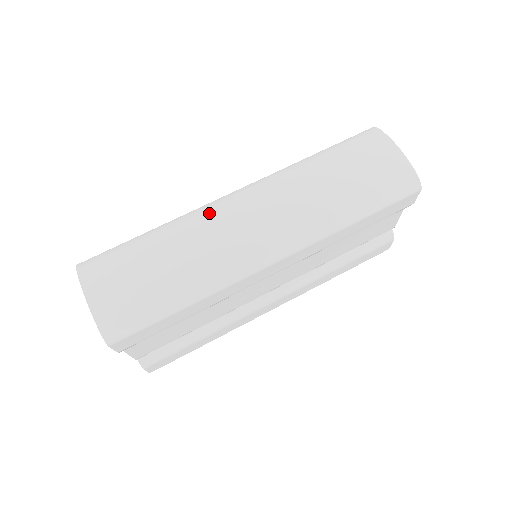
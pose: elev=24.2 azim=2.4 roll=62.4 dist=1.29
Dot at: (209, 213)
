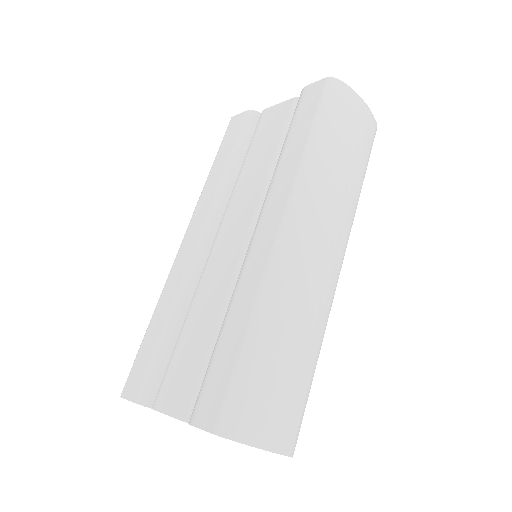
Dot at: (292, 273)
